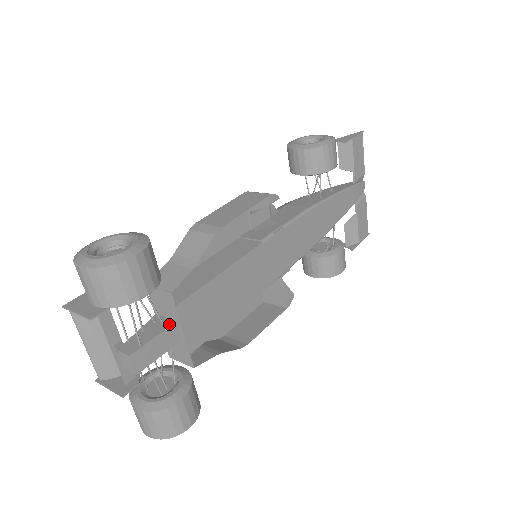
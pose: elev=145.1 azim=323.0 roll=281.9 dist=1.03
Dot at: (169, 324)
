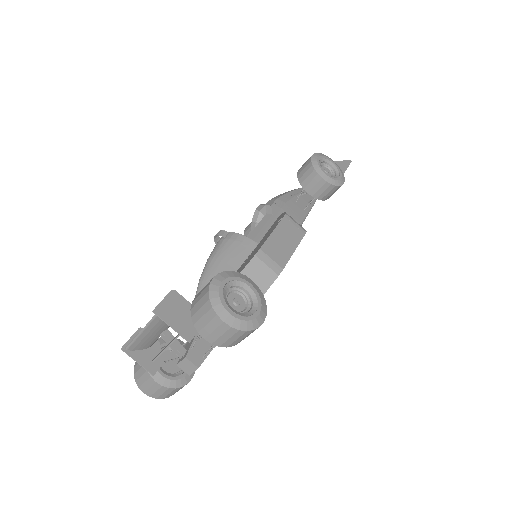
Dot at: occluded
